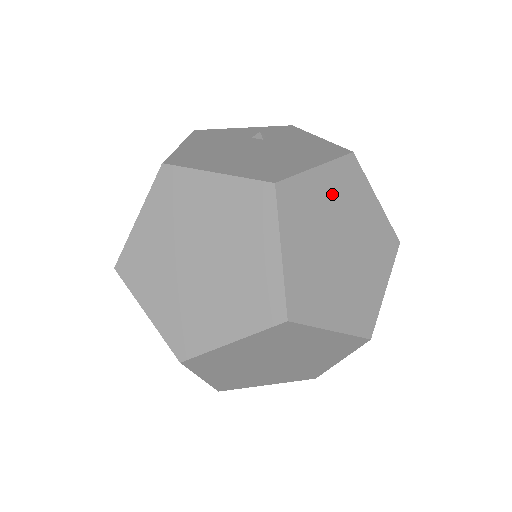
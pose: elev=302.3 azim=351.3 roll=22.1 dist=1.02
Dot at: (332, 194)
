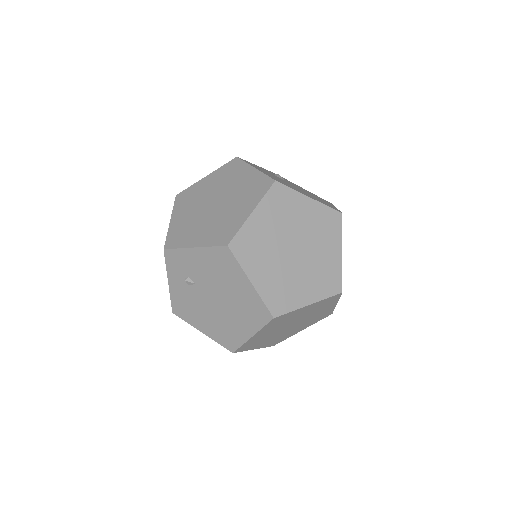
Dot at: occluded
